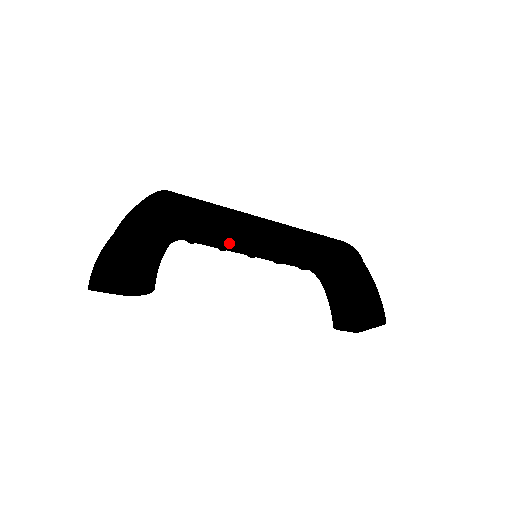
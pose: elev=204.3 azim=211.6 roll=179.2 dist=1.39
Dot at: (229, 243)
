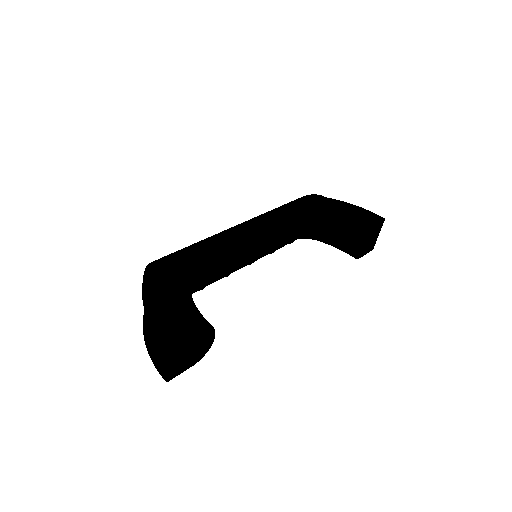
Dot at: (230, 261)
